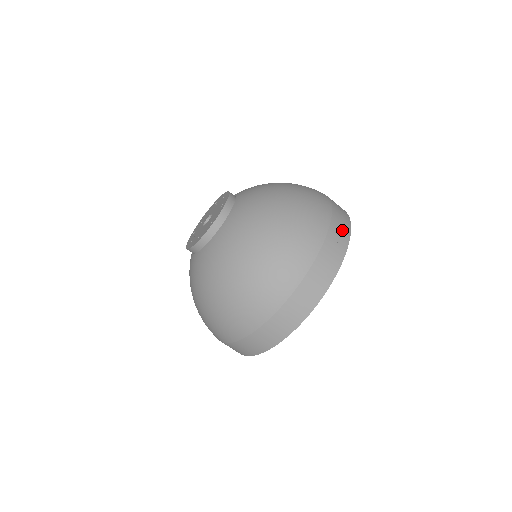
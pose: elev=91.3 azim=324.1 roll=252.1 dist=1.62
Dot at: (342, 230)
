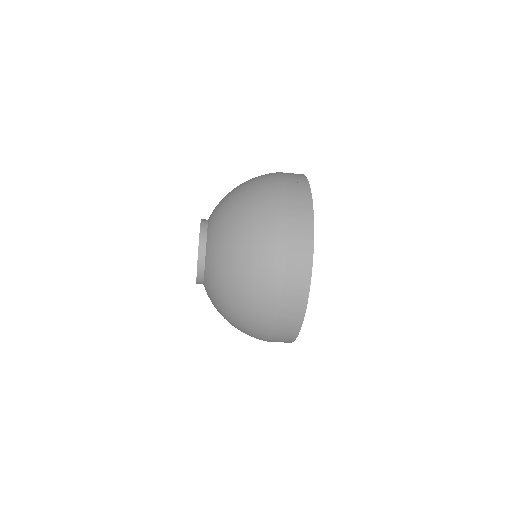
Dot at: (301, 192)
